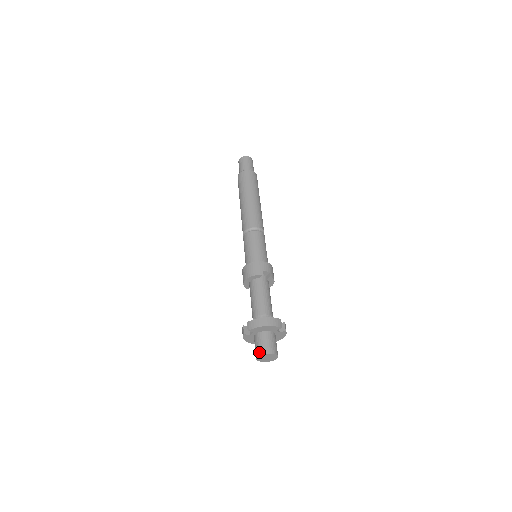
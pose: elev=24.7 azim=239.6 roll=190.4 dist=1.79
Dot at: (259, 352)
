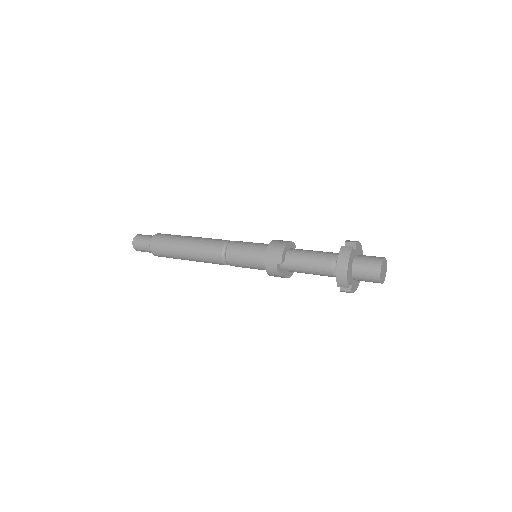
Dot at: (380, 257)
